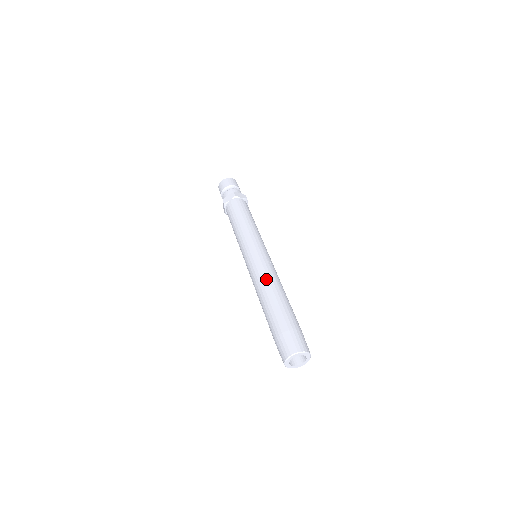
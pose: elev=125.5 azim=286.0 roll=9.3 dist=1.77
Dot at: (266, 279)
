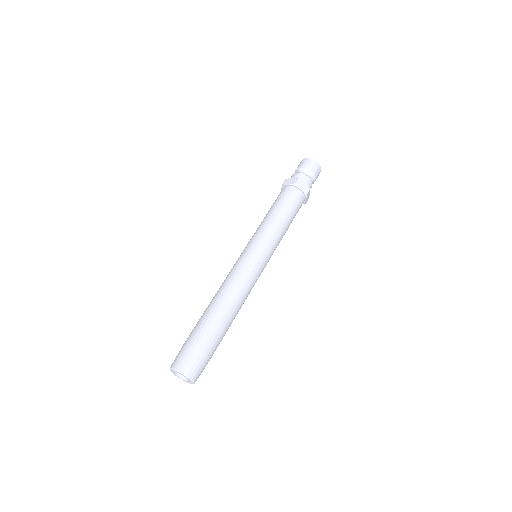
Dot at: (230, 286)
